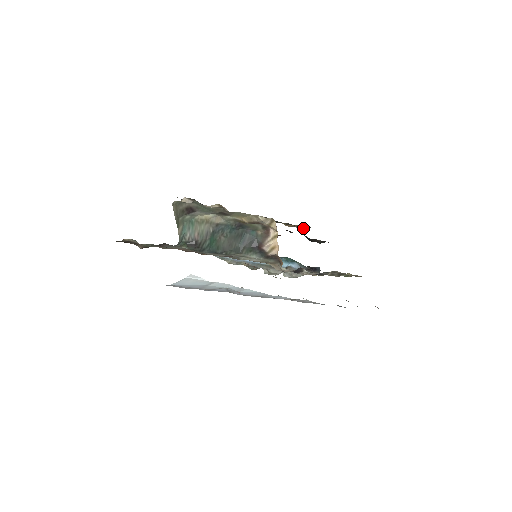
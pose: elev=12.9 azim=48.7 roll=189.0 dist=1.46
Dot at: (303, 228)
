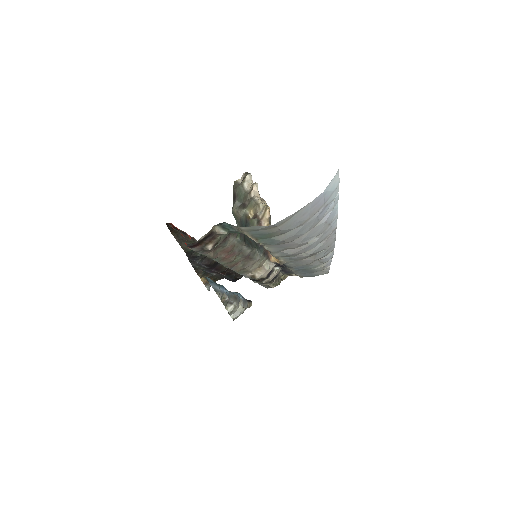
Dot at: (210, 285)
